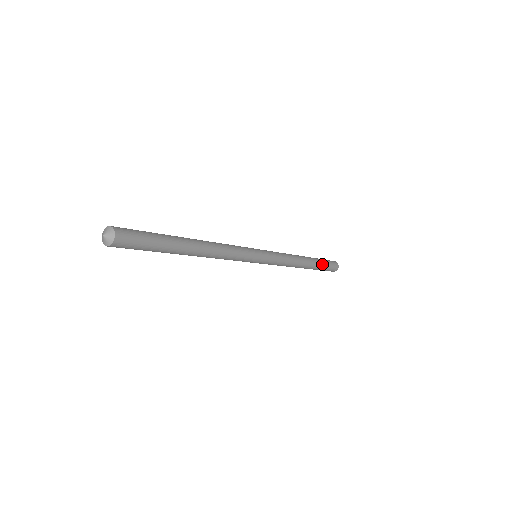
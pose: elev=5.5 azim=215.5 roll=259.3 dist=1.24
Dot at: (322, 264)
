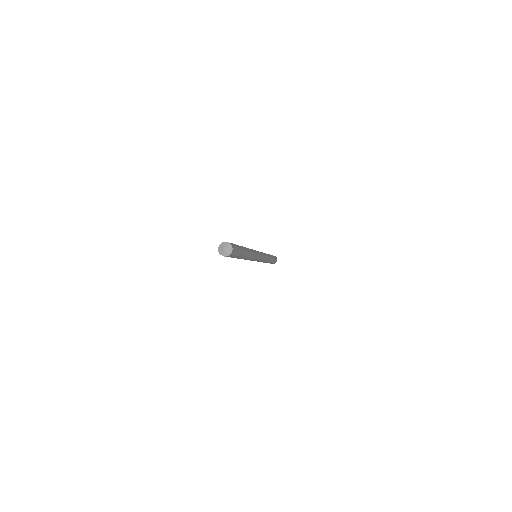
Dot at: occluded
